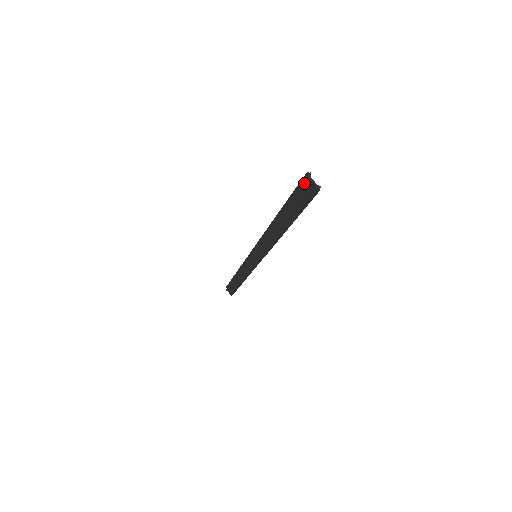
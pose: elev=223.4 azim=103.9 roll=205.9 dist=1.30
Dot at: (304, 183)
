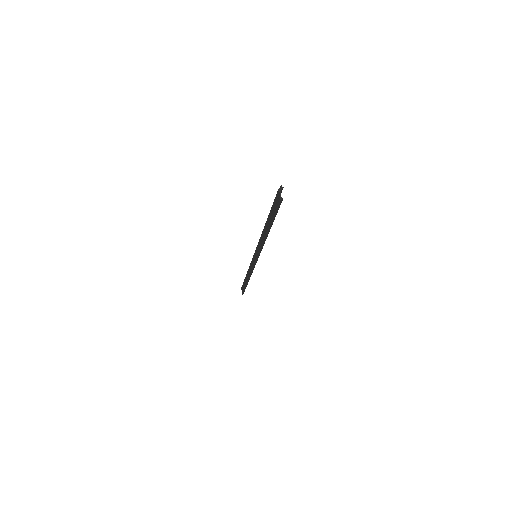
Dot at: (277, 193)
